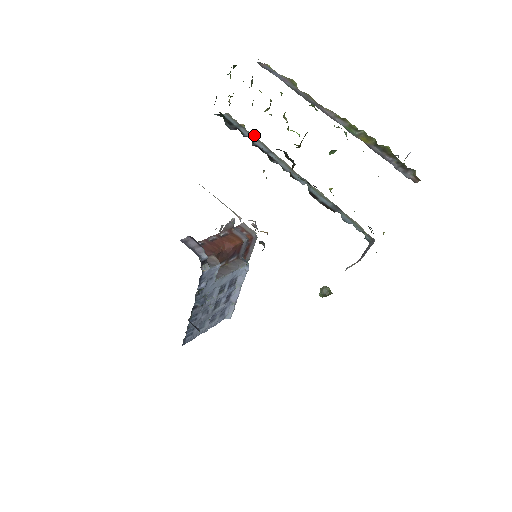
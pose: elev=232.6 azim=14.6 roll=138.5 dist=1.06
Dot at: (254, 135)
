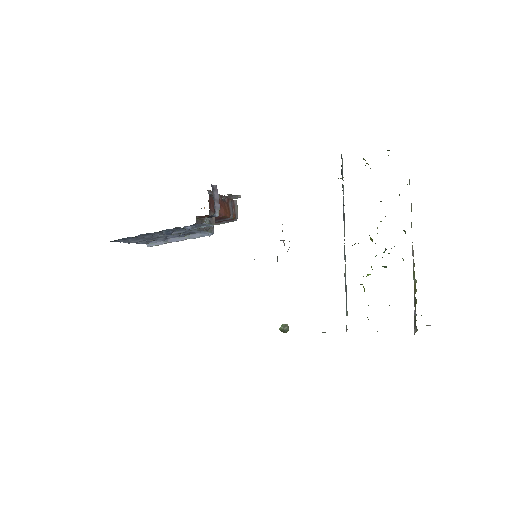
Dot at: occluded
